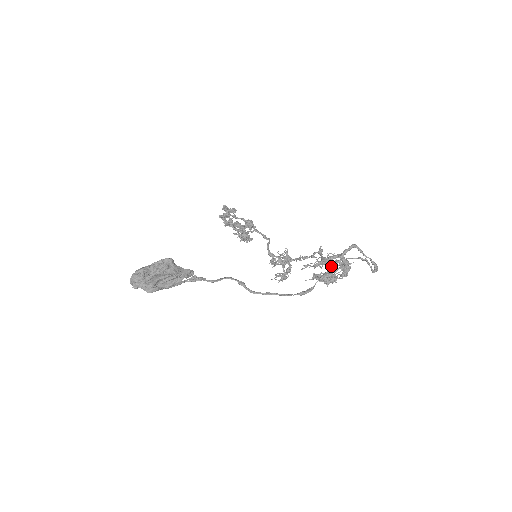
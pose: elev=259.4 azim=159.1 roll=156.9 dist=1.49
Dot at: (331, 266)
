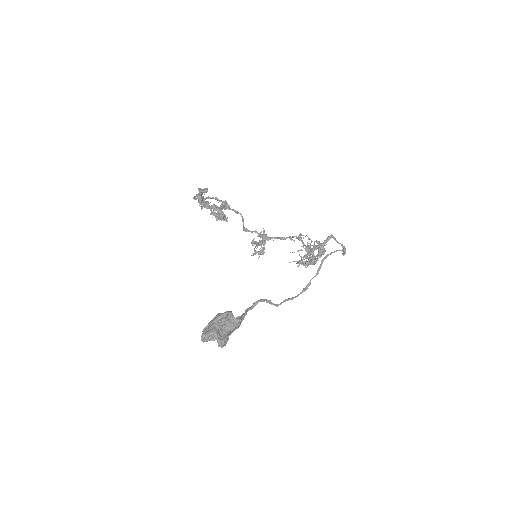
Dot at: (322, 263)
